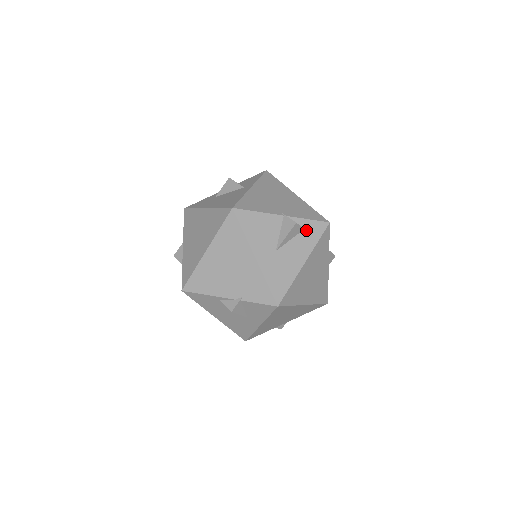
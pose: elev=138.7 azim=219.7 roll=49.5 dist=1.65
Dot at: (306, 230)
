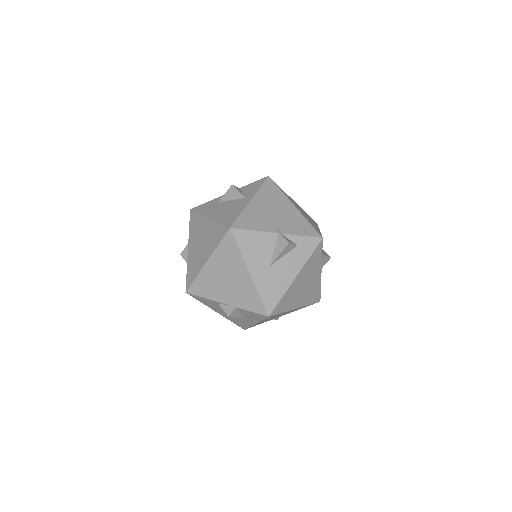
Dot at: (299, 246)
